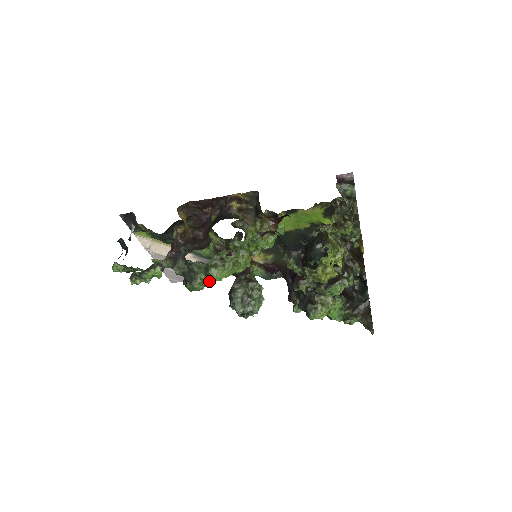
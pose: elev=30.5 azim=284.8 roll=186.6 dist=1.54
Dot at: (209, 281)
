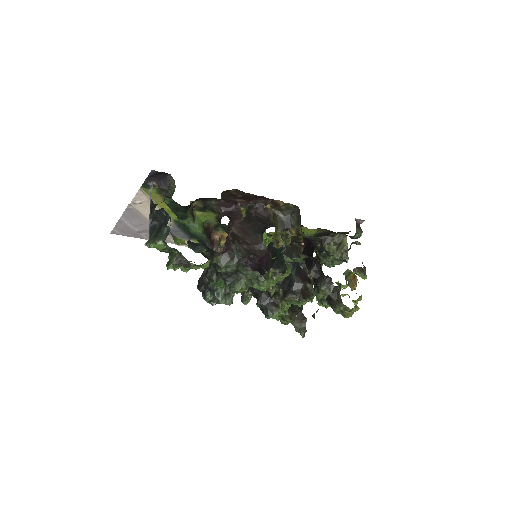
Dot at: occluded
